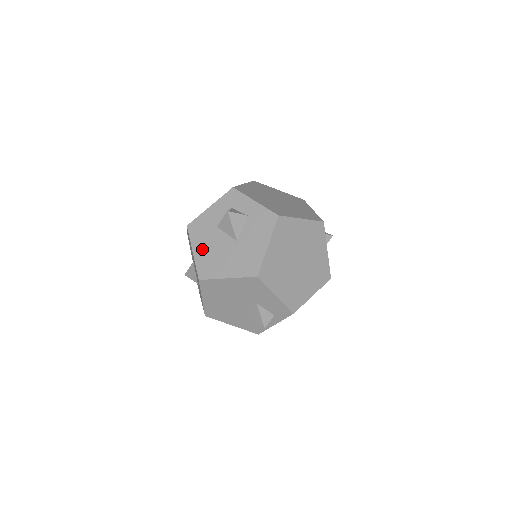
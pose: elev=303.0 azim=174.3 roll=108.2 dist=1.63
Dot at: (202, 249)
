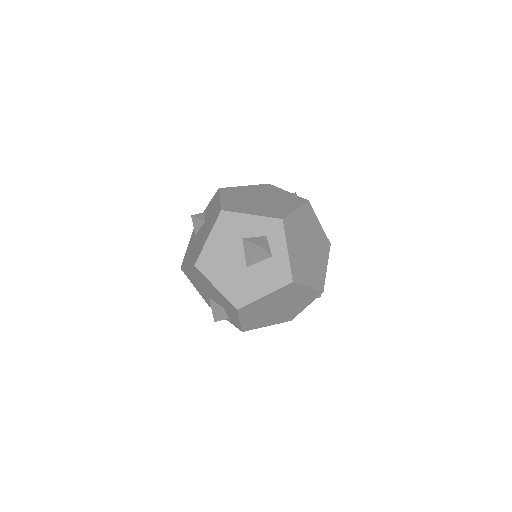
Dot at: (216, 244)
